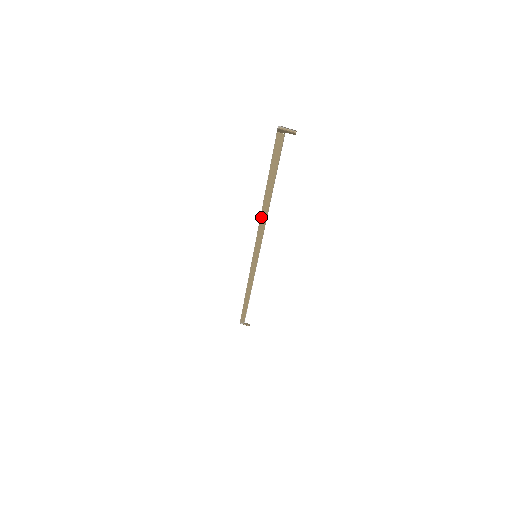
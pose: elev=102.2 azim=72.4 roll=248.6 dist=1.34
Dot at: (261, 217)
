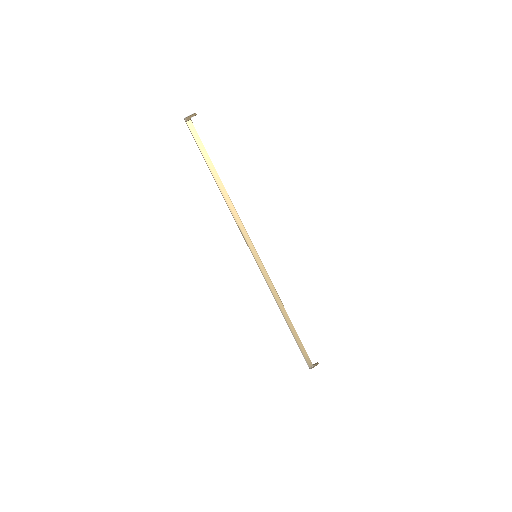
Dot at: (229, 207)
